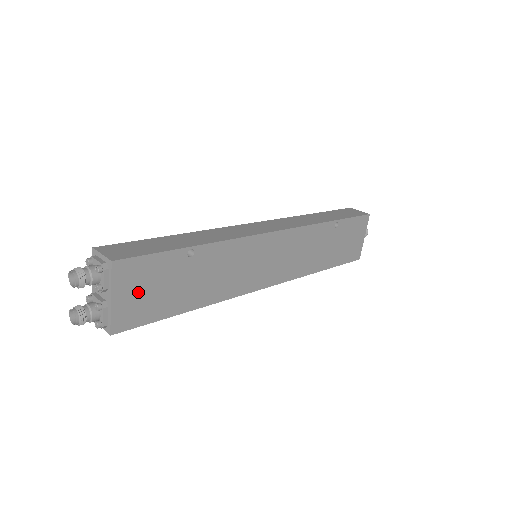
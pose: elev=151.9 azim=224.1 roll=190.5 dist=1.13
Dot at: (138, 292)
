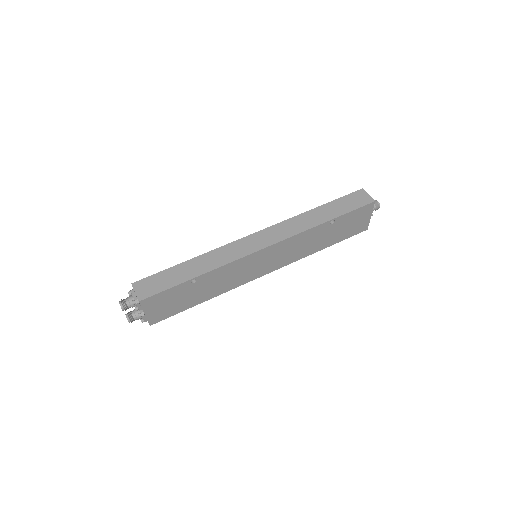
Dot at: (161, 307)
